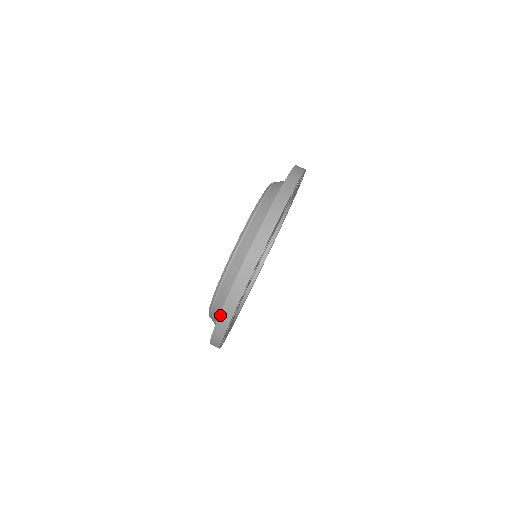
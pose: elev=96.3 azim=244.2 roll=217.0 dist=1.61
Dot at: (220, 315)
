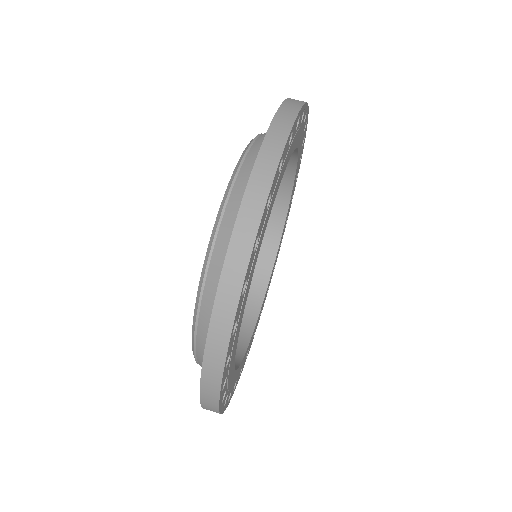
Dot at: (202, 406)
